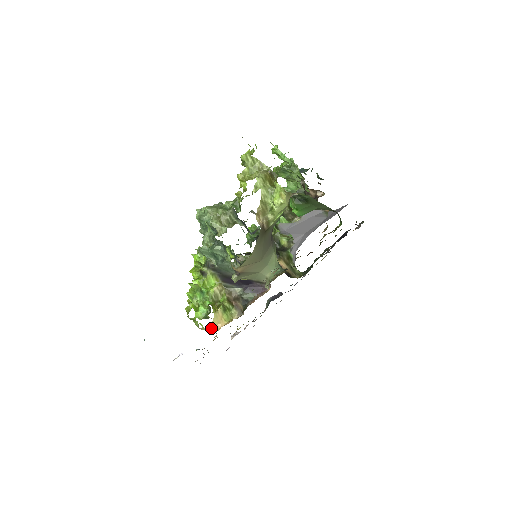
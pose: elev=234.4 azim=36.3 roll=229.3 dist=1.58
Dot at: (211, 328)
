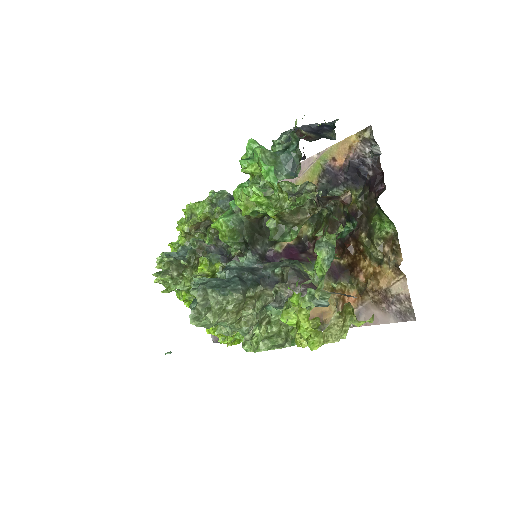
Dot at: occluded
